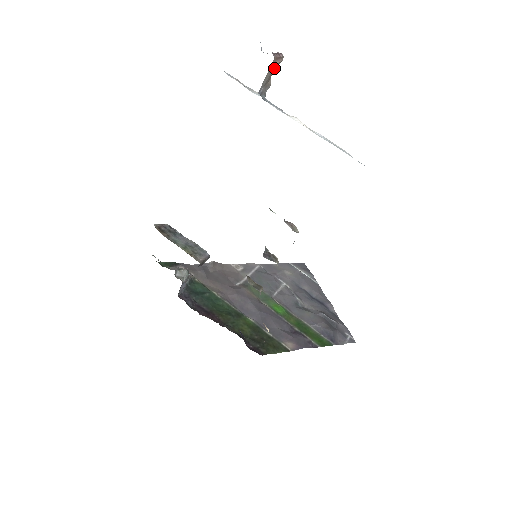
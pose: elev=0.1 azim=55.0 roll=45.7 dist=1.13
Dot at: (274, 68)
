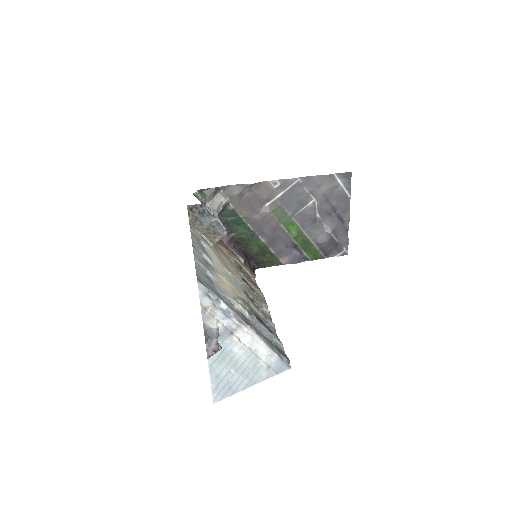
Dot at: occluded
